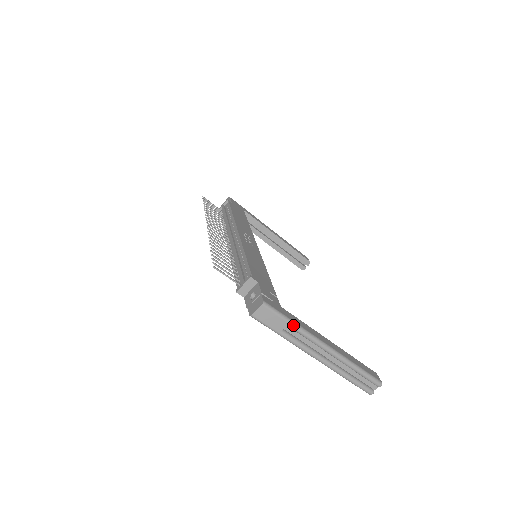
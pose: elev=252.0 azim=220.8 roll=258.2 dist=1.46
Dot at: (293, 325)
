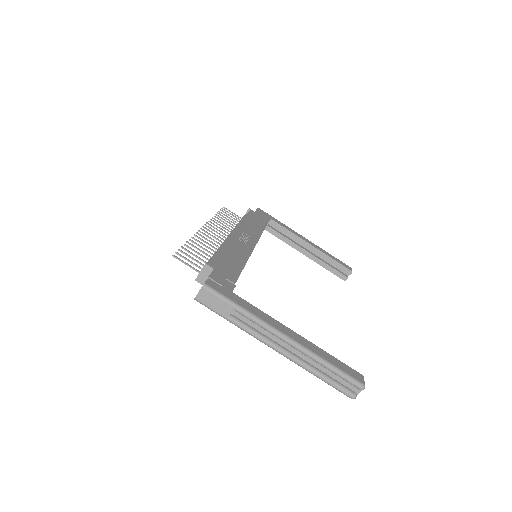
Dot at: (240, 310)
